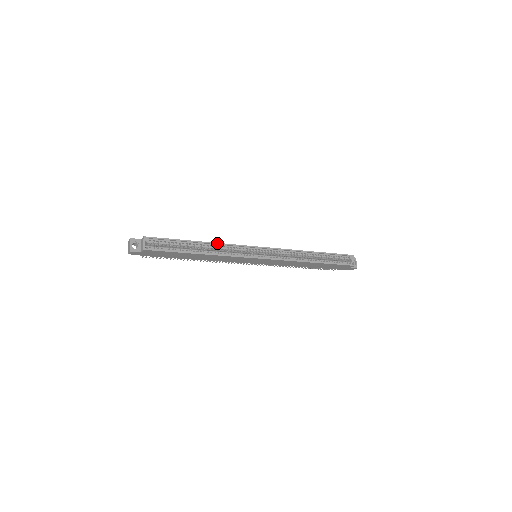
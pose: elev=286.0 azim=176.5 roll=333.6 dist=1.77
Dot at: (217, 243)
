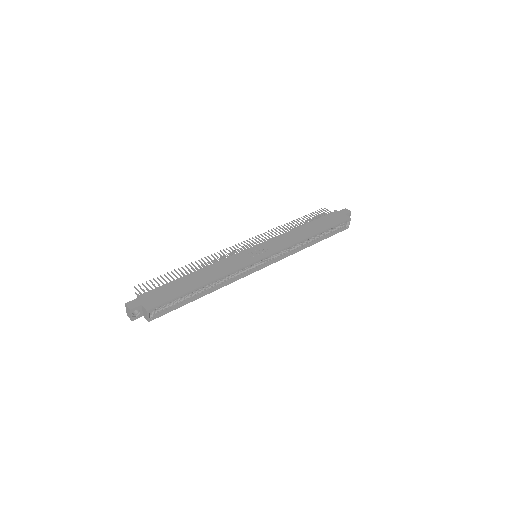
Dot at: (222, 277)
